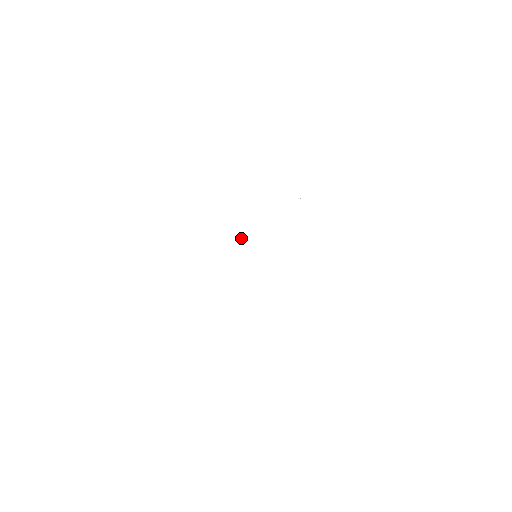
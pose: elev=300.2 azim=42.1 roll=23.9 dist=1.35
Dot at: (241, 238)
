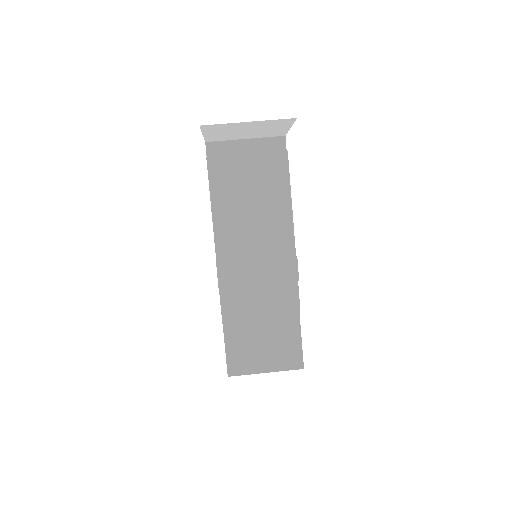
Dot at: (225, 131)
